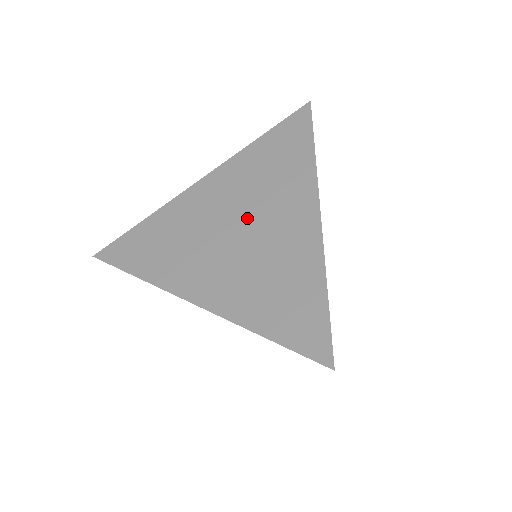
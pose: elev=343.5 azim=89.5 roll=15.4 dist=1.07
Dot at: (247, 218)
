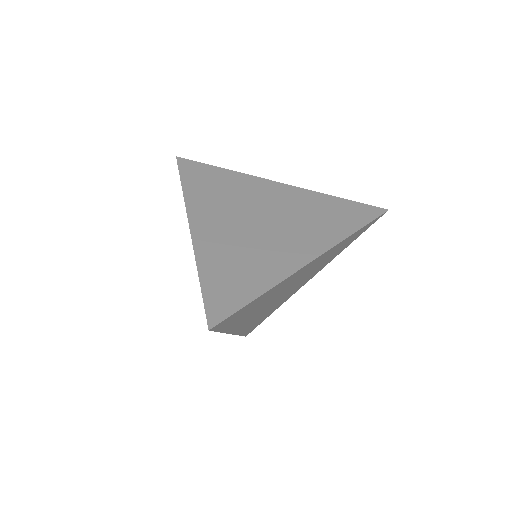
Dot at: occluded
